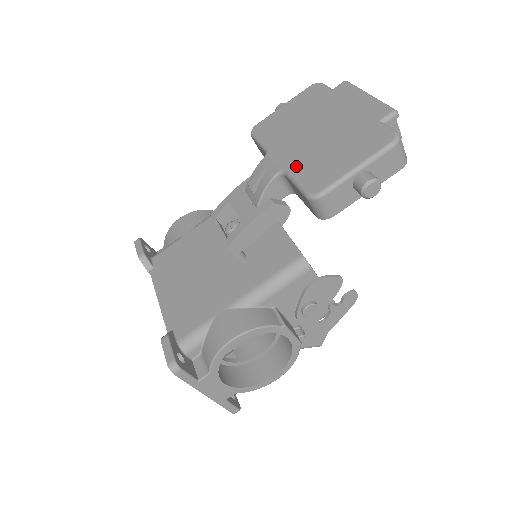
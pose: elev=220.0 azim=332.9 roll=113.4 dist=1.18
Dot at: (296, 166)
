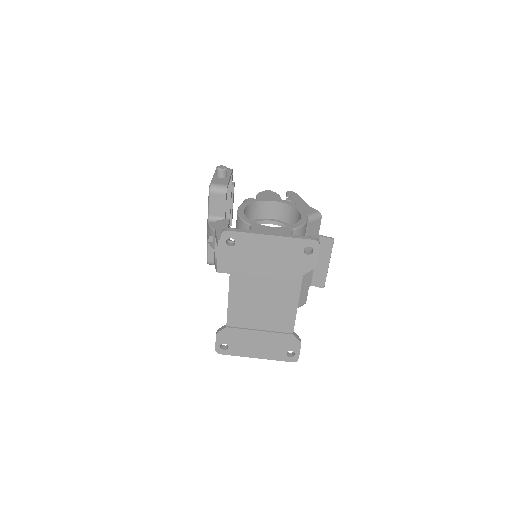
Dot at: occluded
